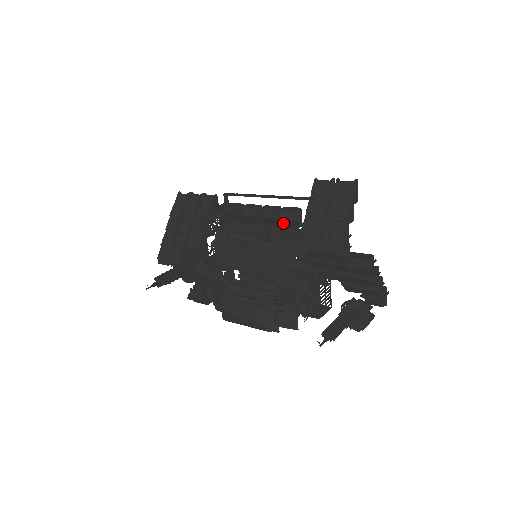
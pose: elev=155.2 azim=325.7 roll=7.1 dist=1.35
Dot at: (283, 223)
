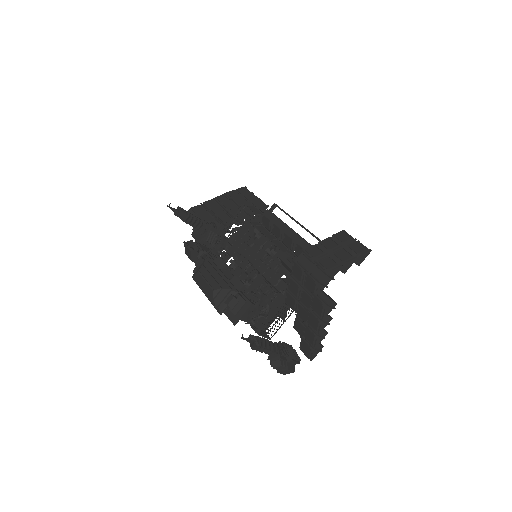
Dot at: (294, 252)
